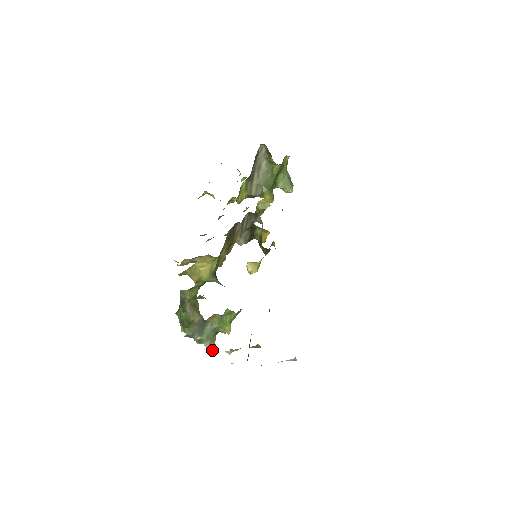
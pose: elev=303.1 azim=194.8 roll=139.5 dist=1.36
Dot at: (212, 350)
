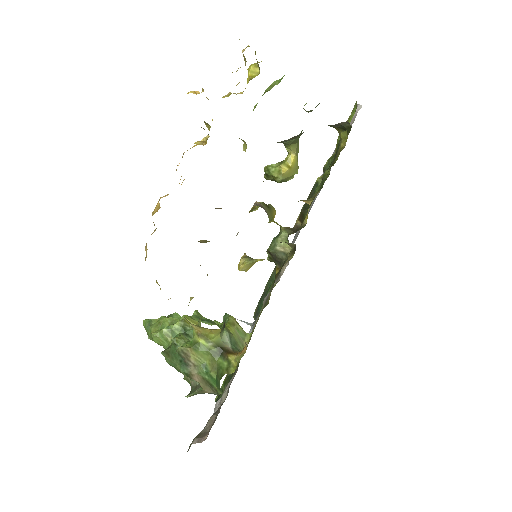
Dot at: occluded
